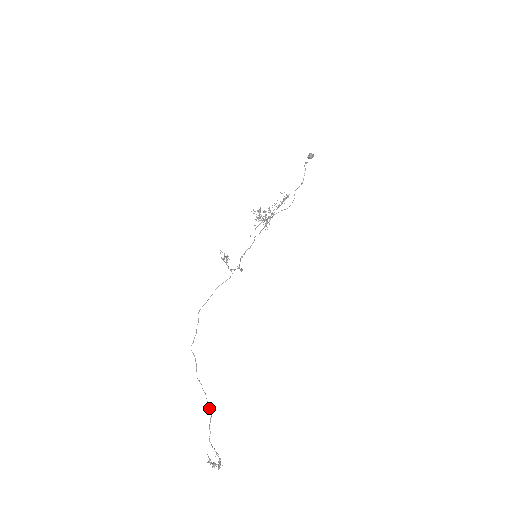
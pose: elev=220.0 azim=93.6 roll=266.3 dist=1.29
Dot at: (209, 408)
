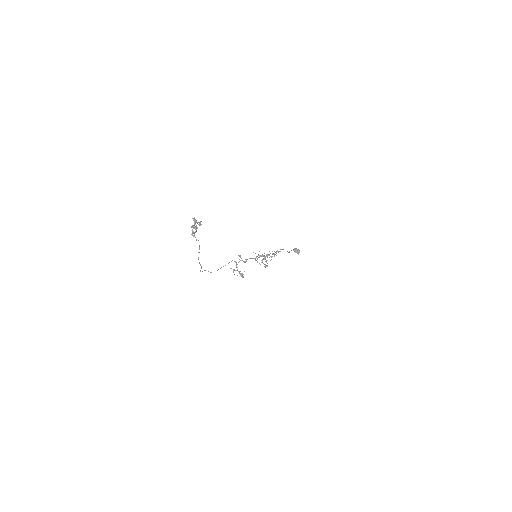
Dot at: (199, 245)
